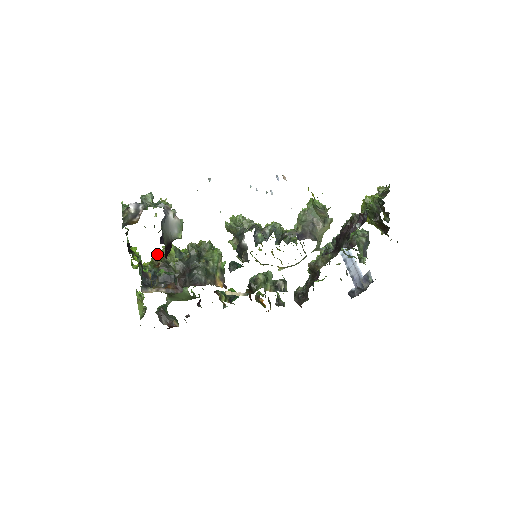
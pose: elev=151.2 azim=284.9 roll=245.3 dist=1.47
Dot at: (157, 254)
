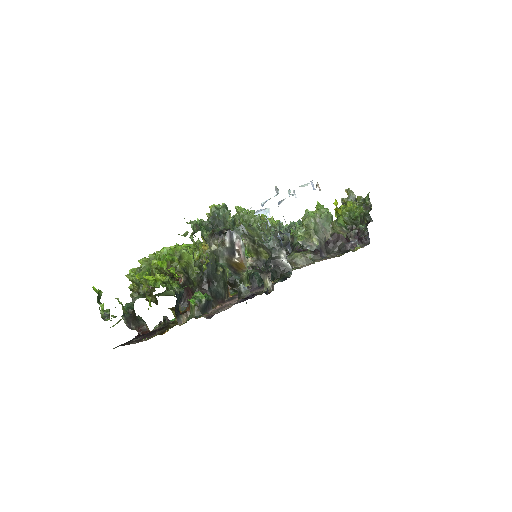
Dot at: (172, 261)
